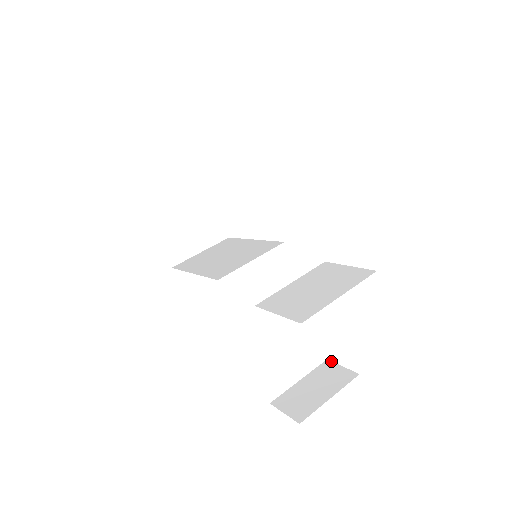
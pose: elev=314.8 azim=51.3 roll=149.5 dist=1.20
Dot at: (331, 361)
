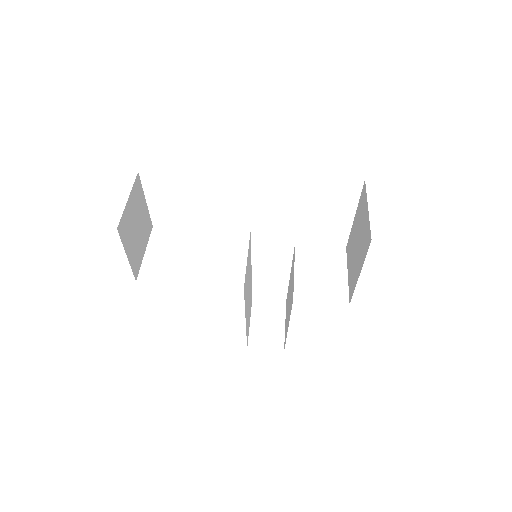
Dot at: (257, 298)
